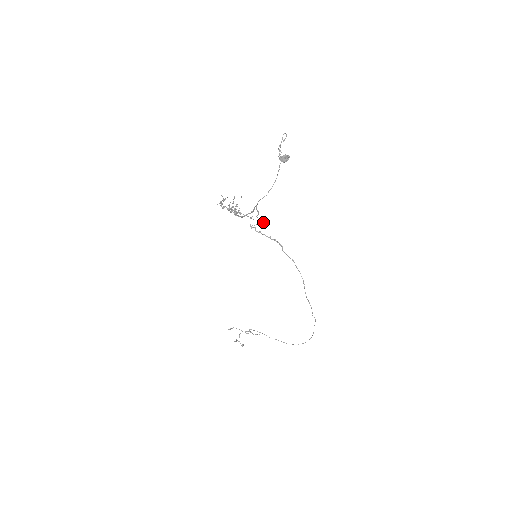
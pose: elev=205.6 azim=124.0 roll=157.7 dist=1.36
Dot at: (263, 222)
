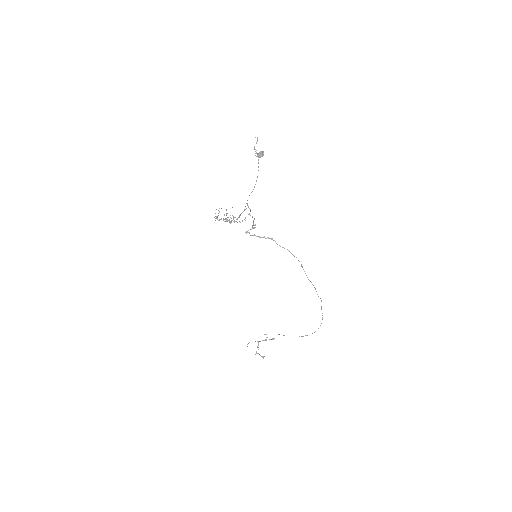
Dot at: (255, 225)
